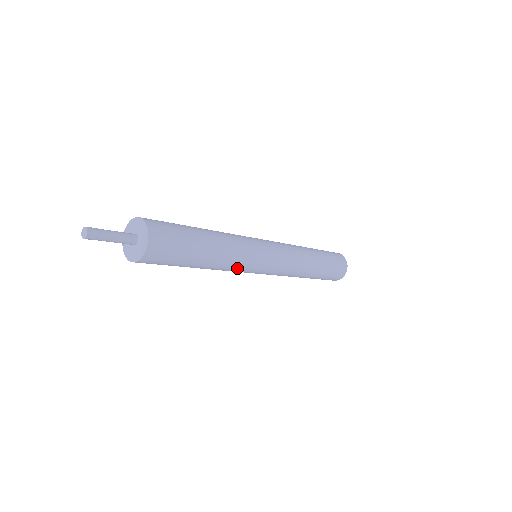
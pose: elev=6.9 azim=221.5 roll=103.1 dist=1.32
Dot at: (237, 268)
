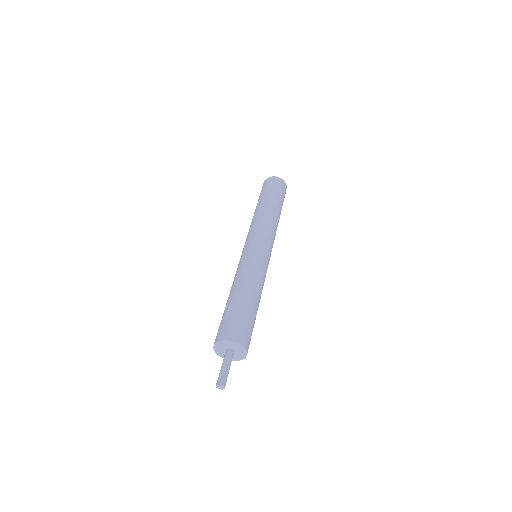
Dot at: occluded
